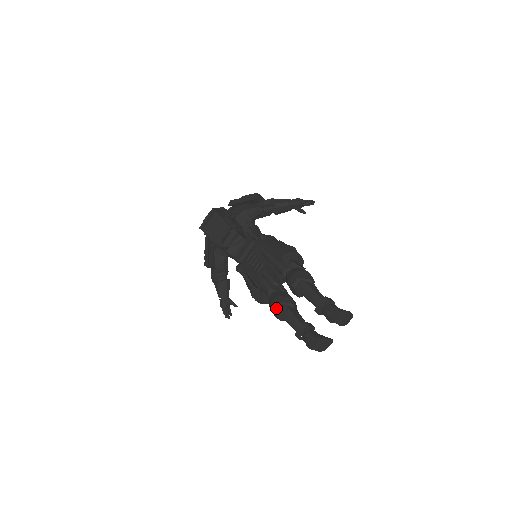
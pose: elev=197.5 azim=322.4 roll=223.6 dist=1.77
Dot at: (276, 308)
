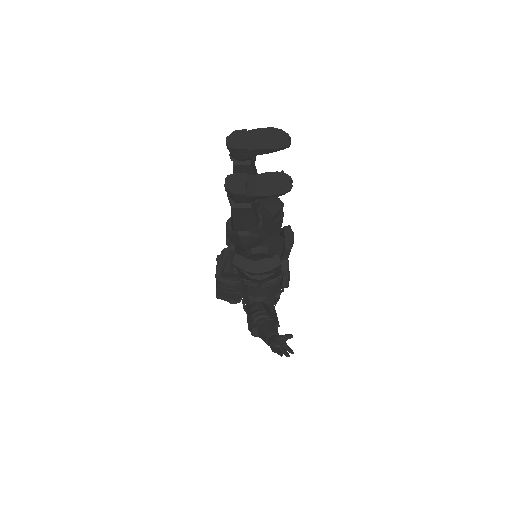
Dot at: (226, 230)
